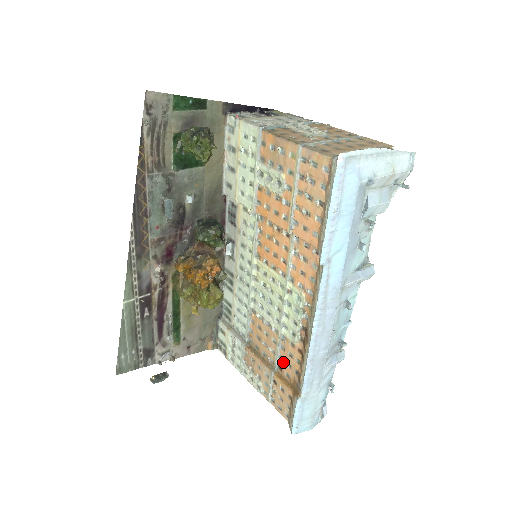
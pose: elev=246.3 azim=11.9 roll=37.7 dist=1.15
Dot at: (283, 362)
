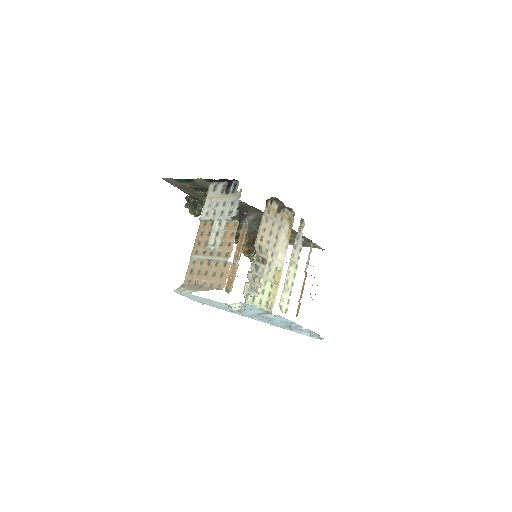
Dot at: occluded
